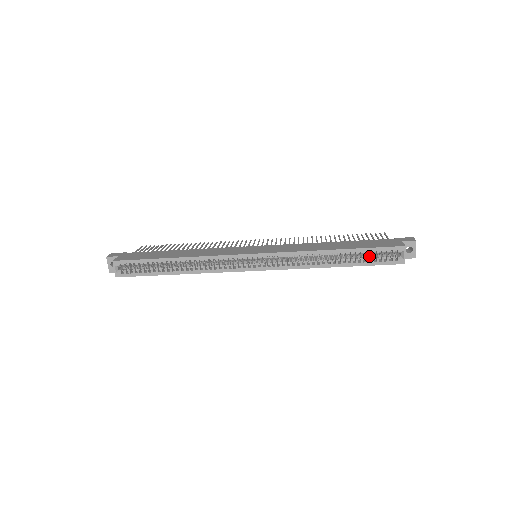
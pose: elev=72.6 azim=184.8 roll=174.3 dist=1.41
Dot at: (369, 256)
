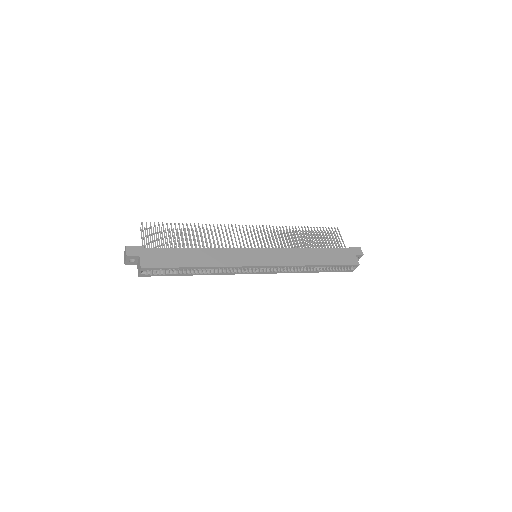
Dot at: occluded
